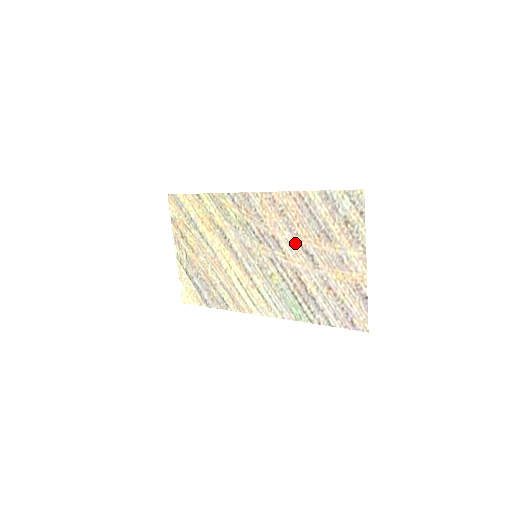
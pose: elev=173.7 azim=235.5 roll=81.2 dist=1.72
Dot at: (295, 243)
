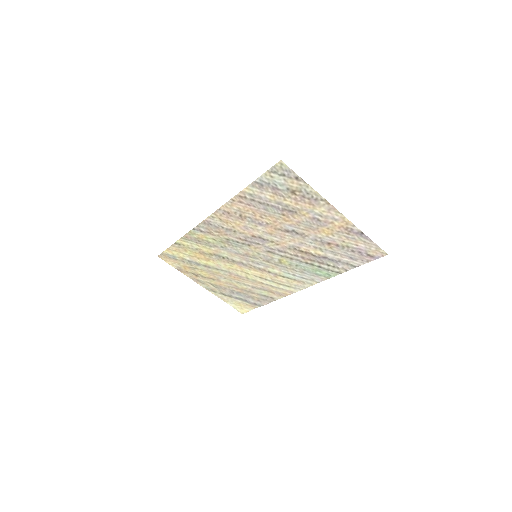
Dot at: (272, 230)
